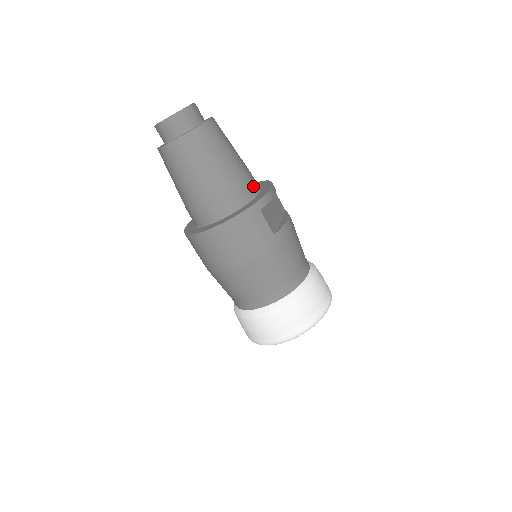
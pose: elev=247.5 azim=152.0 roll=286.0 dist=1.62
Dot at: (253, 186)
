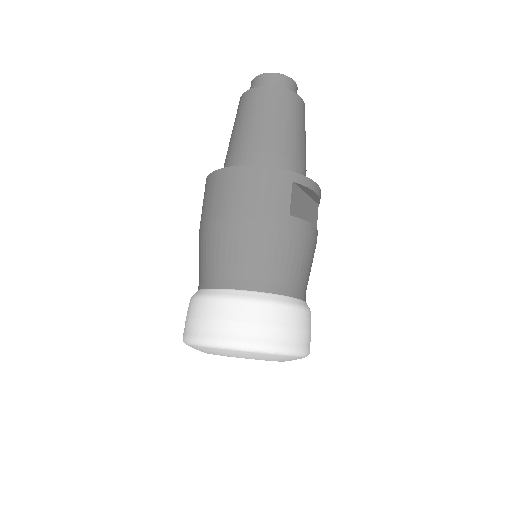
Dot at: (301, 173)
